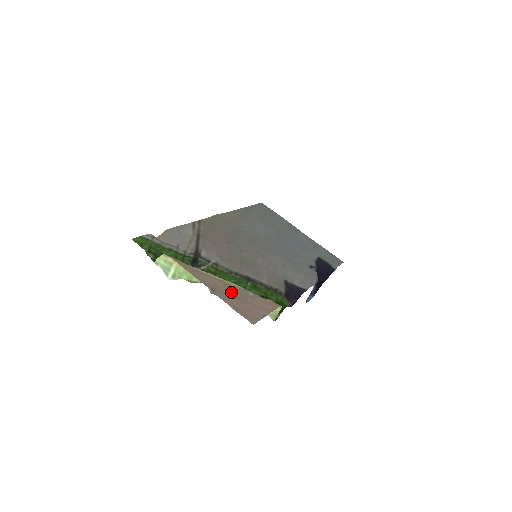
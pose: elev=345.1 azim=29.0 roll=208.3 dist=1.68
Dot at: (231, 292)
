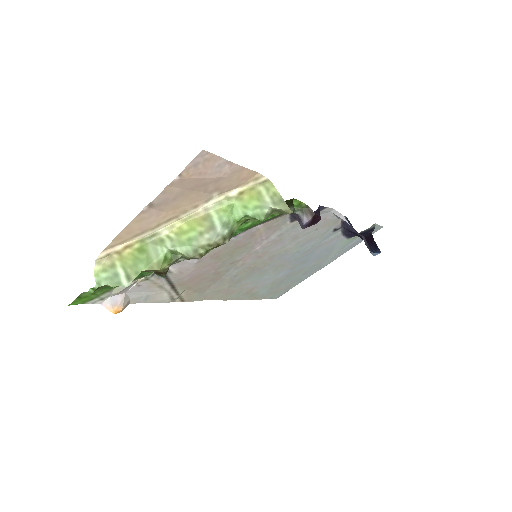
Dot at: (182, 200)
